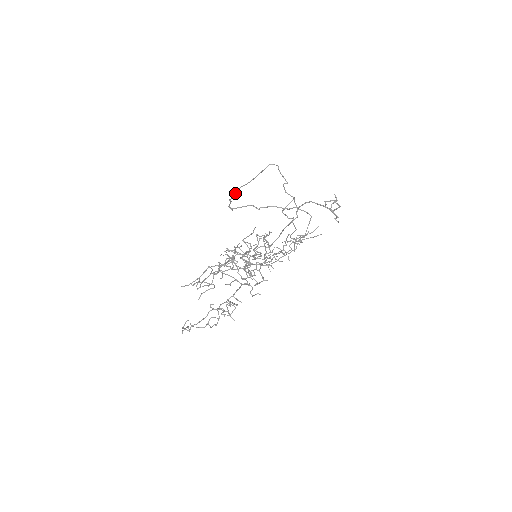
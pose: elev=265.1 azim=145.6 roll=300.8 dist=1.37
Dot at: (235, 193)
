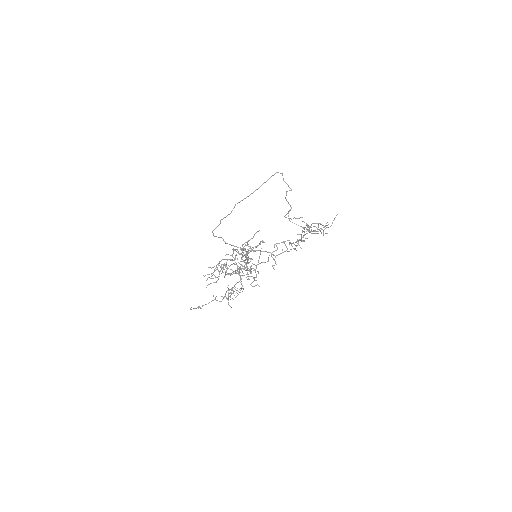
Dot at: occluded
